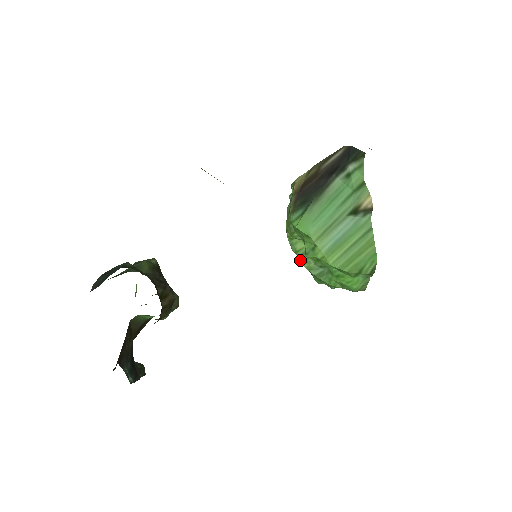
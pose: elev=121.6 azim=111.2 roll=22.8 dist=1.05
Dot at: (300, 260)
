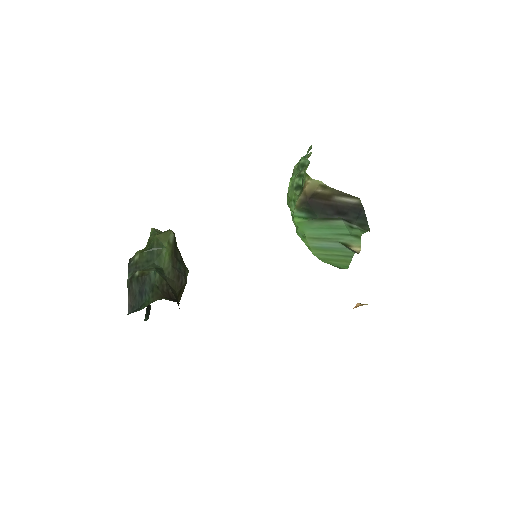
Dot at: occluded
